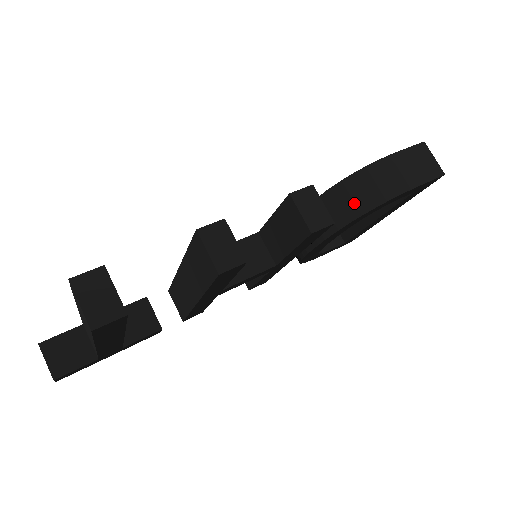
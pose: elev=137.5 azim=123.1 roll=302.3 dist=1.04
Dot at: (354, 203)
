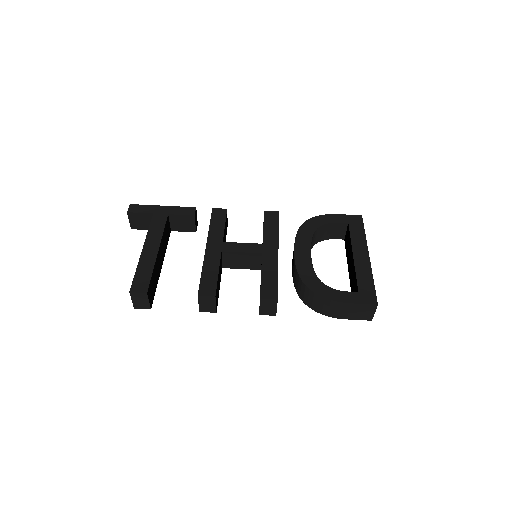
Dot at: (307, 300)
